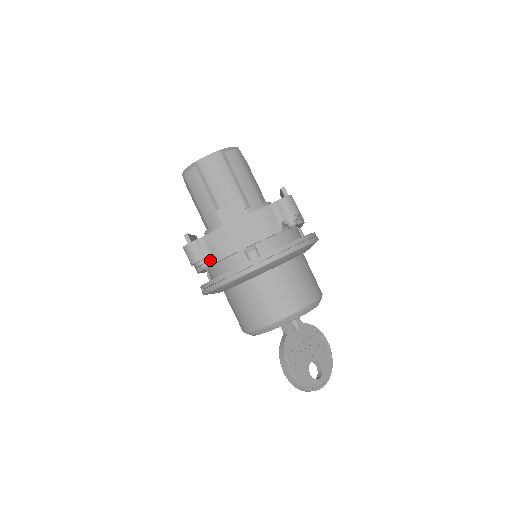
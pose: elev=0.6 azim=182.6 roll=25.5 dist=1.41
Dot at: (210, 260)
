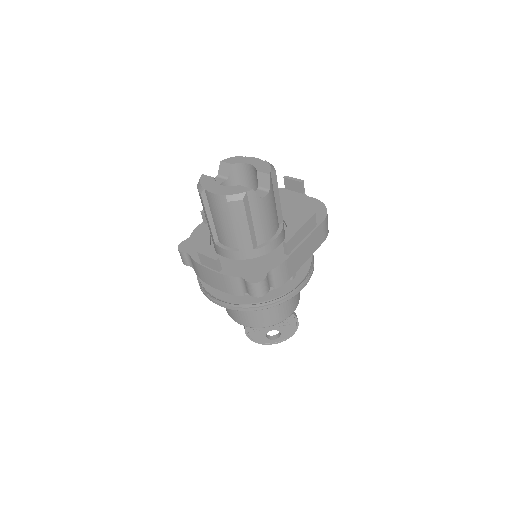
Dot at: occluded
